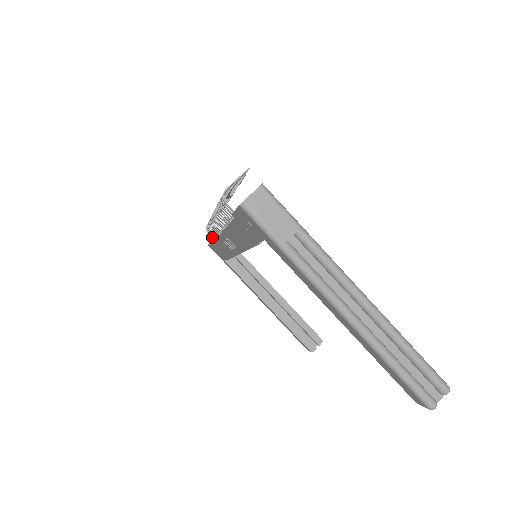
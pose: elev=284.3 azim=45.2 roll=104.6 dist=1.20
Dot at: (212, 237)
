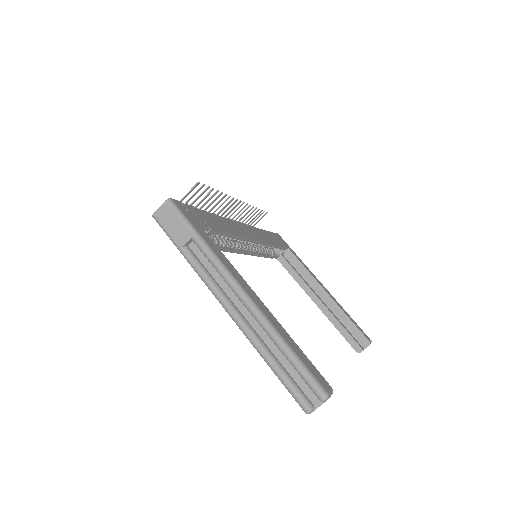
Dot at: occluded
